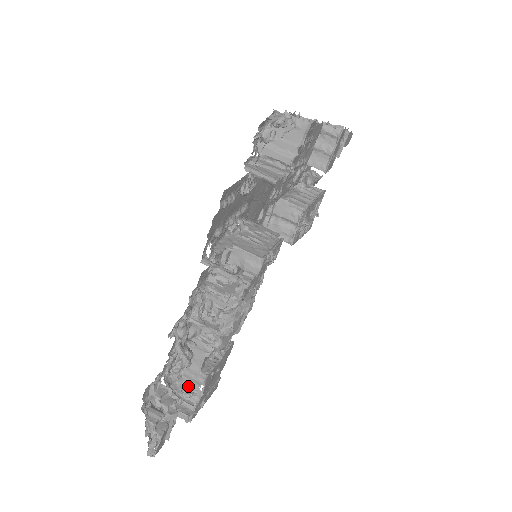
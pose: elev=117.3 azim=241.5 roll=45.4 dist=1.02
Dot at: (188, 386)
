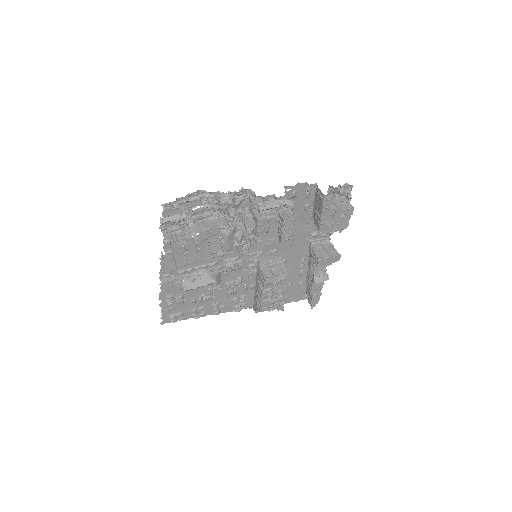
Dot at: (188, 231)
